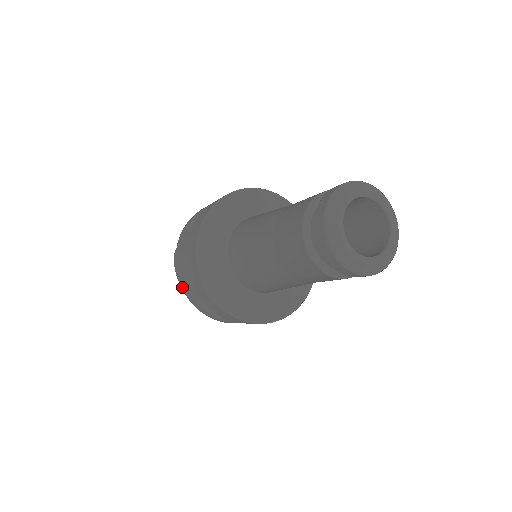
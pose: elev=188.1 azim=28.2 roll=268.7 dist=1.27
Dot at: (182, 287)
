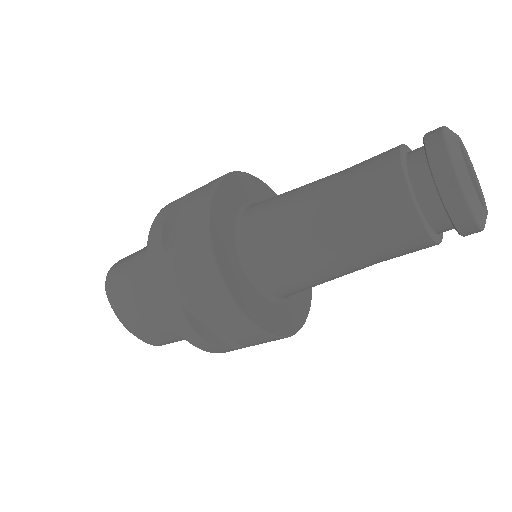
Dot at: (174, 325)
